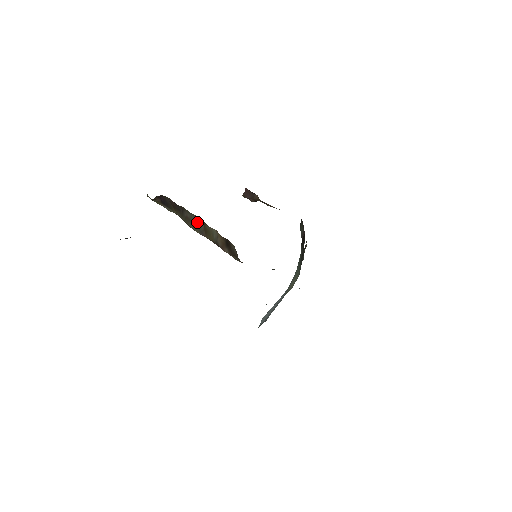
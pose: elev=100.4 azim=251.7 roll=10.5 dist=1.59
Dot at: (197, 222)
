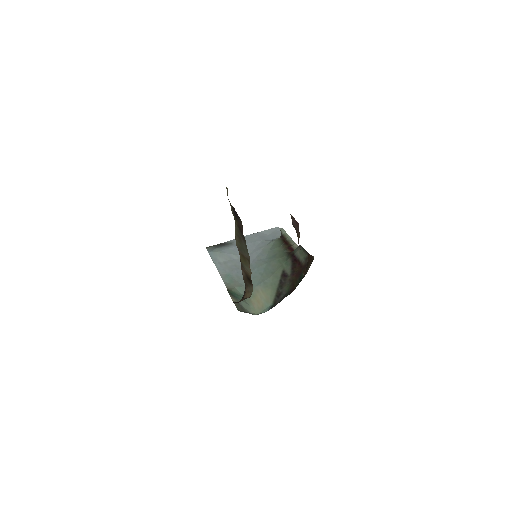
Dot at: (244, 250)
